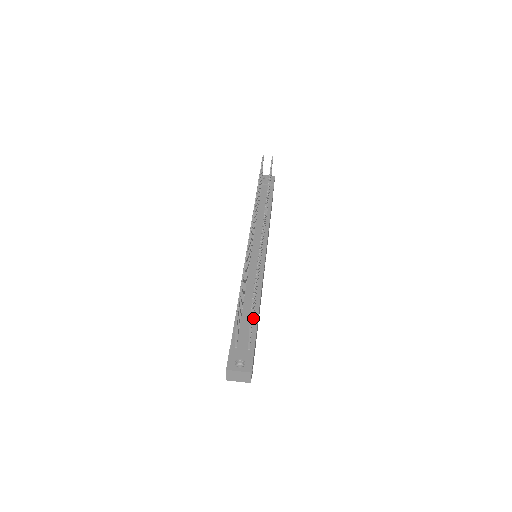
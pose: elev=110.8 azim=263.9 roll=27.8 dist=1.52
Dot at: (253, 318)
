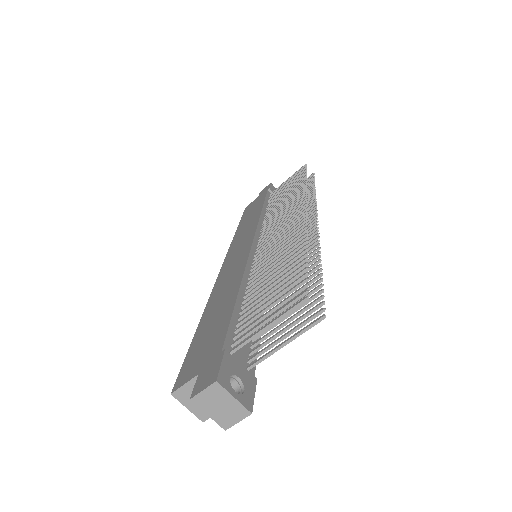
Dot at: occluded
